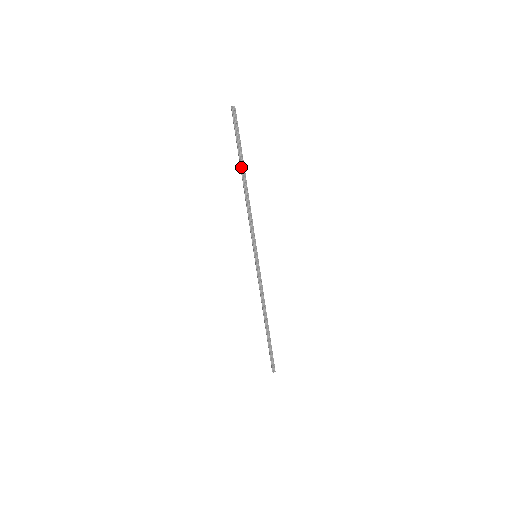
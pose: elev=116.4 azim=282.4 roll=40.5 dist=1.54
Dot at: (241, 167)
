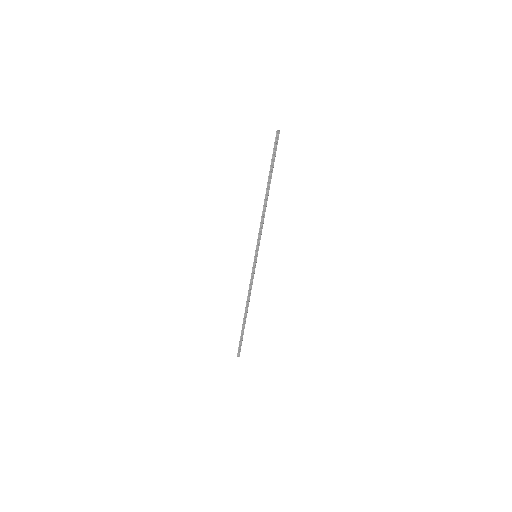
Dot at: (268, 180)
